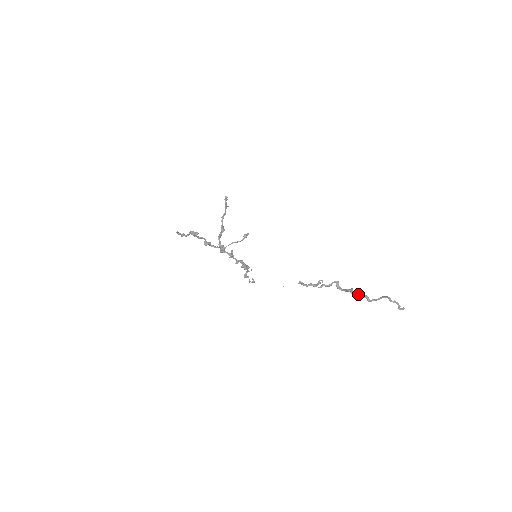
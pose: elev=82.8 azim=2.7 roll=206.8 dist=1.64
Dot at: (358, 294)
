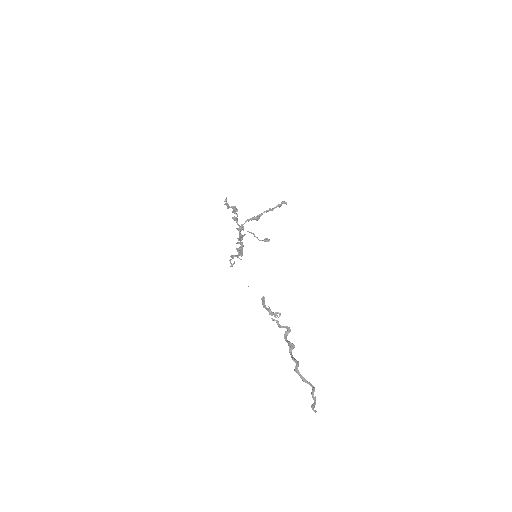
Dot at: occluded
